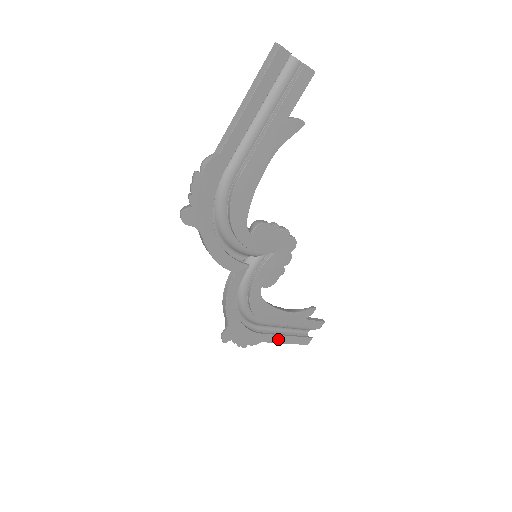
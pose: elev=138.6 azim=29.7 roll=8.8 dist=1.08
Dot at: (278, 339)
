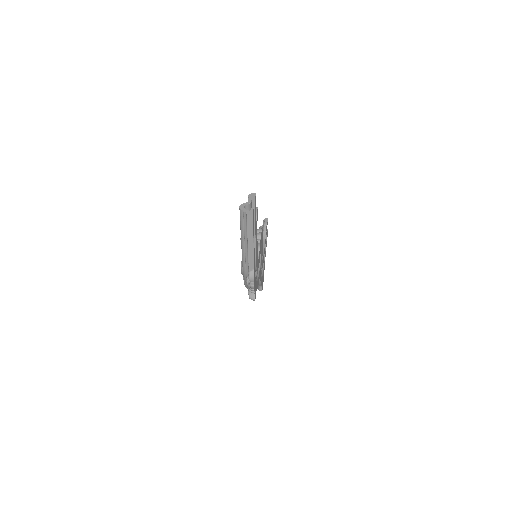
Dot at: (265, 254)
